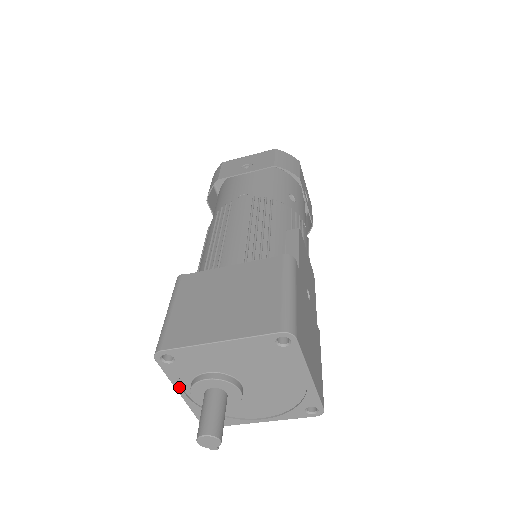
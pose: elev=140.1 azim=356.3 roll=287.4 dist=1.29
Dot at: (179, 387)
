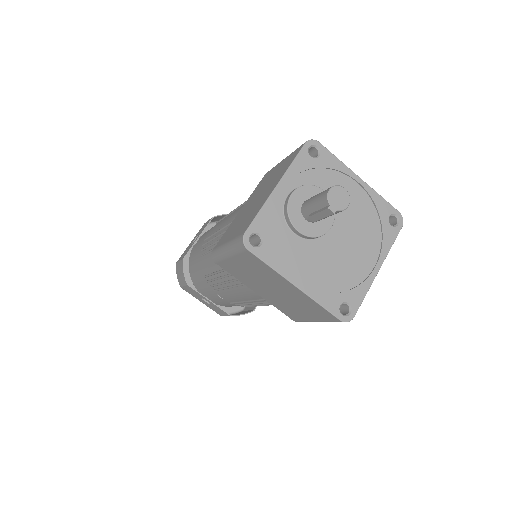
Dot at: (286, 180)
